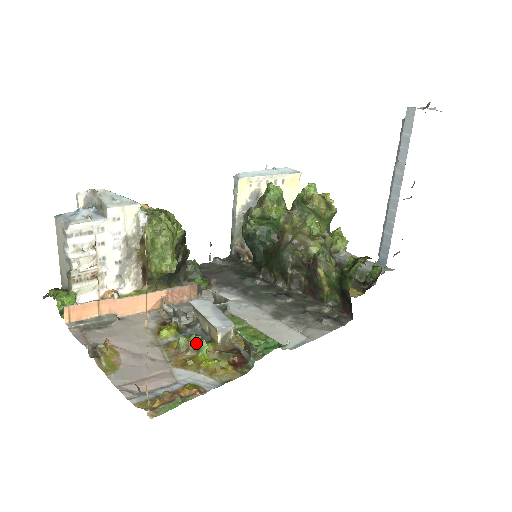
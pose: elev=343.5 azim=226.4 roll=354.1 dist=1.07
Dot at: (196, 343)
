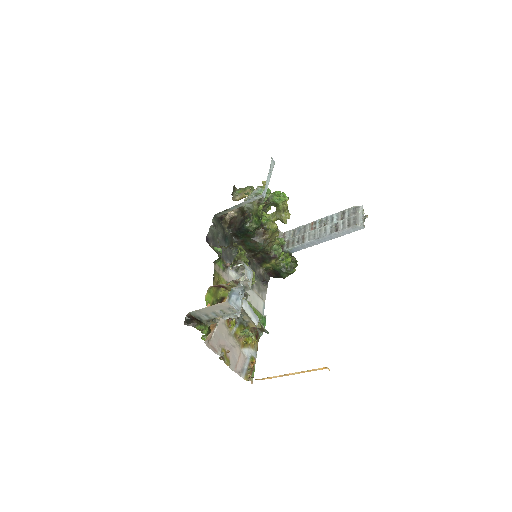
Dot at: (248, 334)
